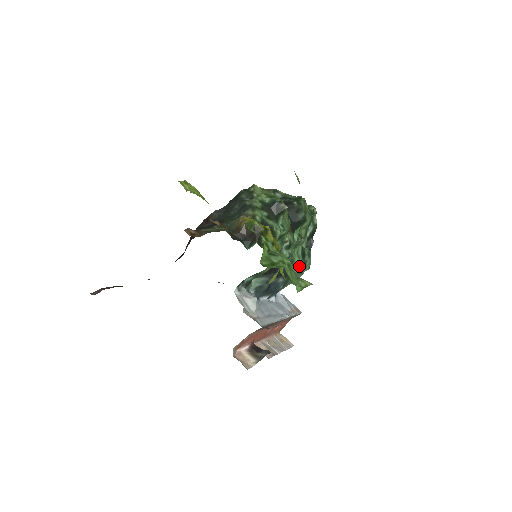
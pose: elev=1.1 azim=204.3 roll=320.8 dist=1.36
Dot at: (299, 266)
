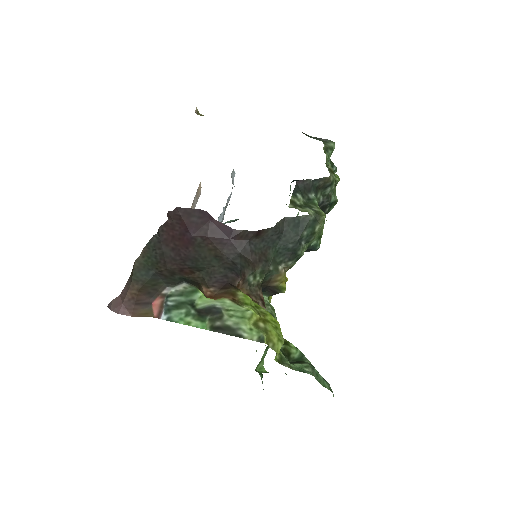
Dot at: occluded
